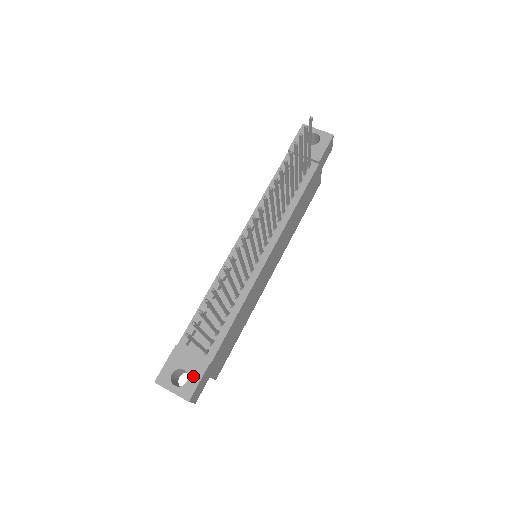
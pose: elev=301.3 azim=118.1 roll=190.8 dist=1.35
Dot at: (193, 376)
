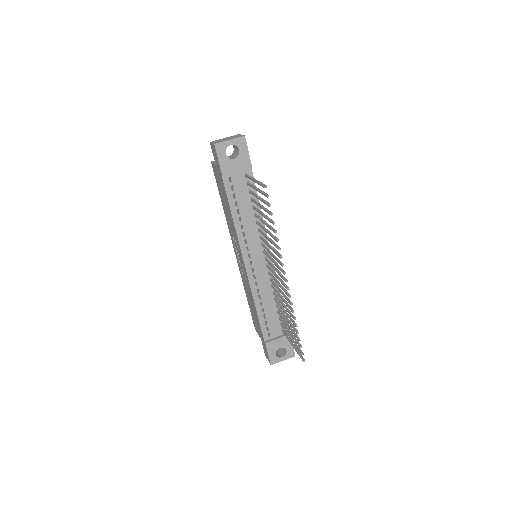
Dot at: (287, 346)
